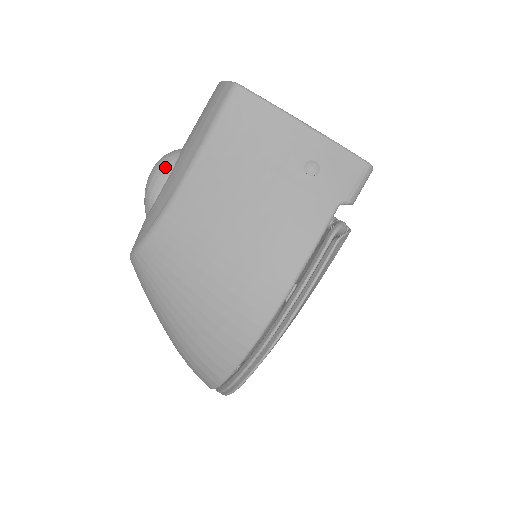
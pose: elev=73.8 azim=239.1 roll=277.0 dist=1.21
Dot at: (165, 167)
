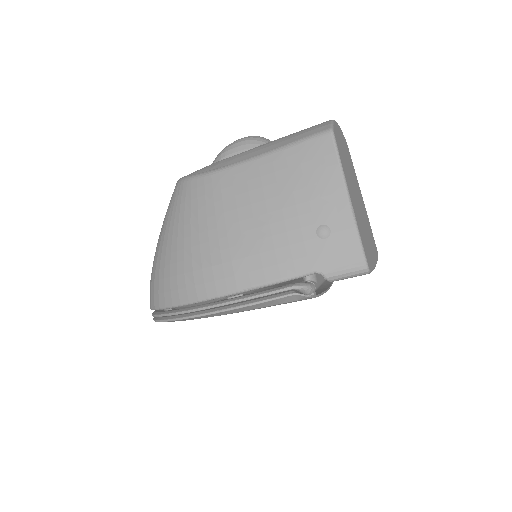
Dot at: (247, 144)
